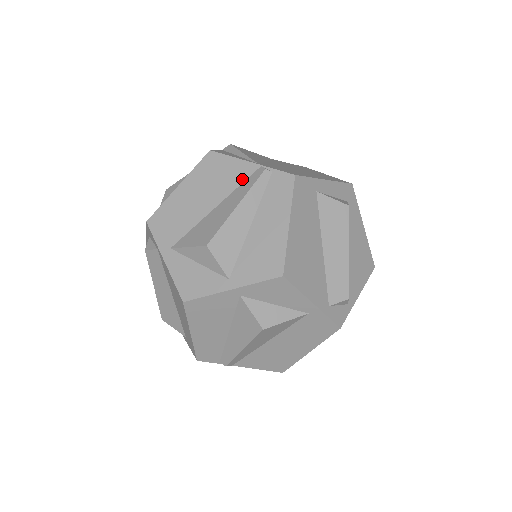
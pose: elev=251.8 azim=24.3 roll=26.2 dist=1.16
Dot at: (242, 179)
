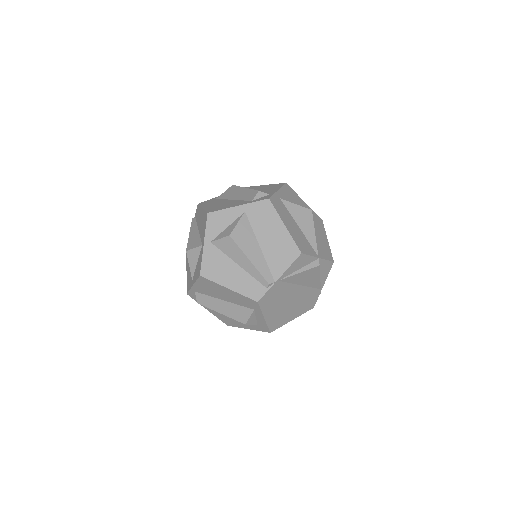
Dot at: occluded
